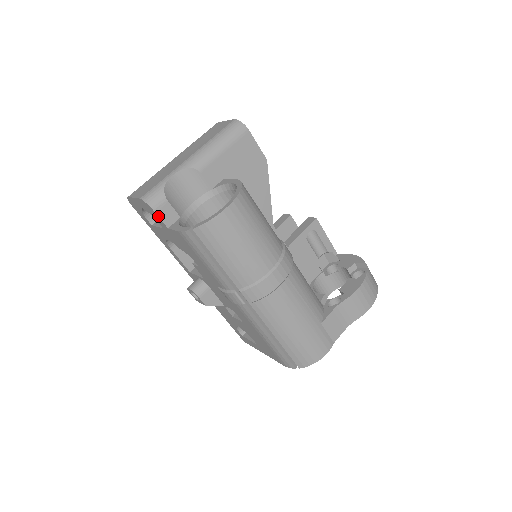
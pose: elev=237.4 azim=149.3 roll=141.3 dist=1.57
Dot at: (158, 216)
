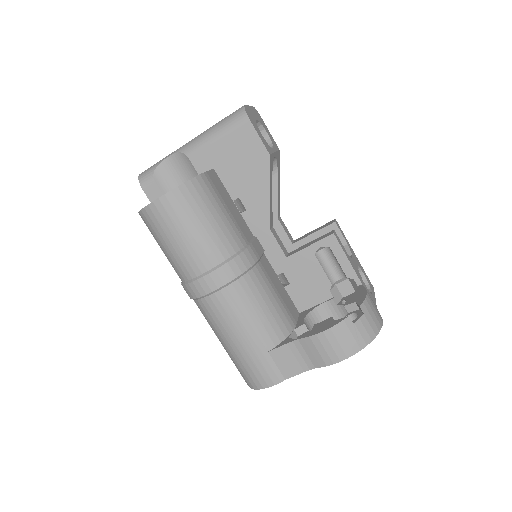
Dot at: (145, 193)
